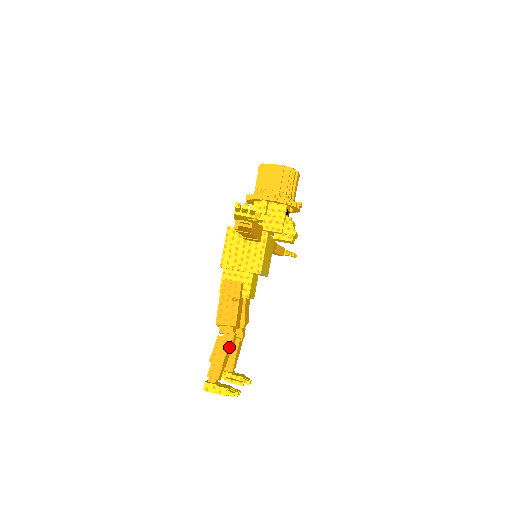
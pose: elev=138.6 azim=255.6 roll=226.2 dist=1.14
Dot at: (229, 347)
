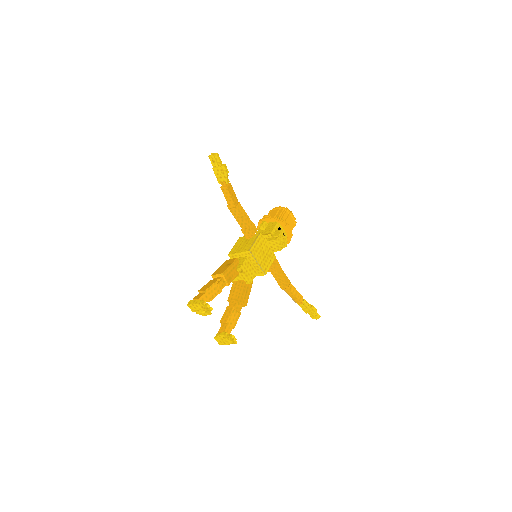
Dot at: (215, 286)
